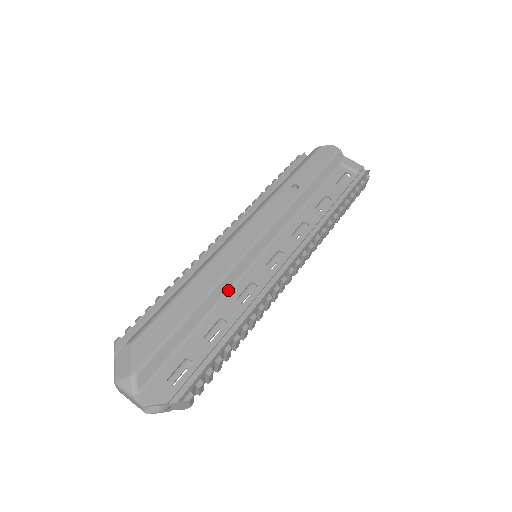
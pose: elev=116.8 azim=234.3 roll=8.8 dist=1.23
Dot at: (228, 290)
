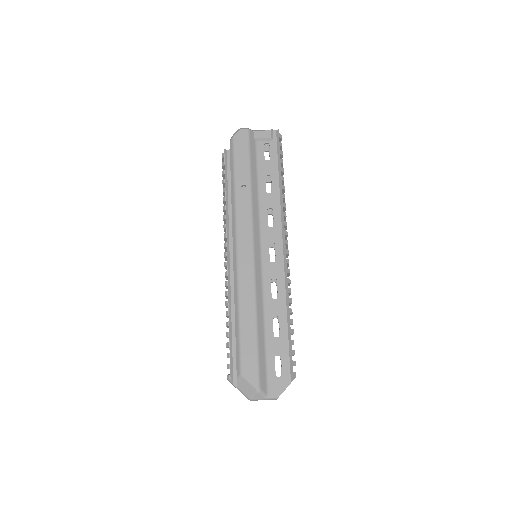
Dot at: (262, 296)
